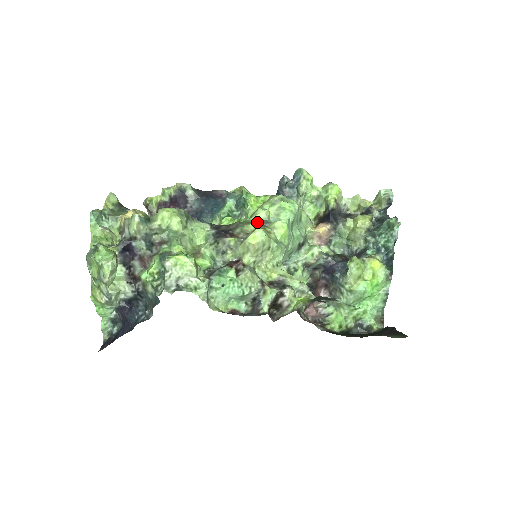
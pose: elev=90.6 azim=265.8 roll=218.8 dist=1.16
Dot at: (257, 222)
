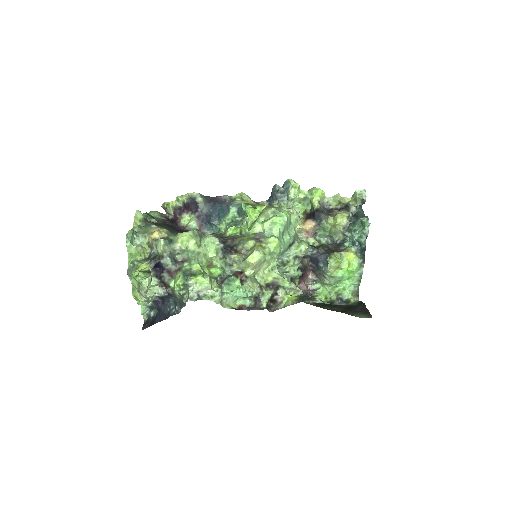
Dot at: (255, 237)
